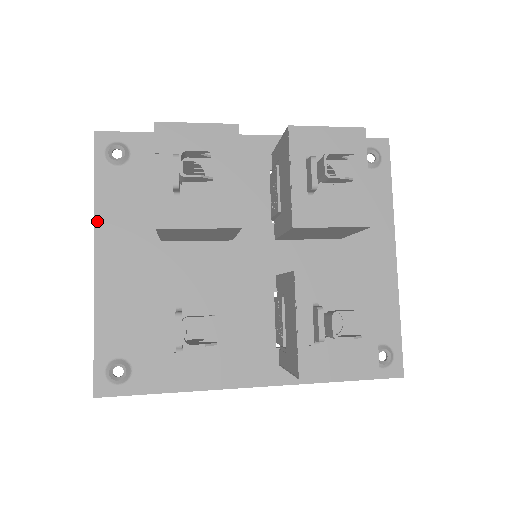
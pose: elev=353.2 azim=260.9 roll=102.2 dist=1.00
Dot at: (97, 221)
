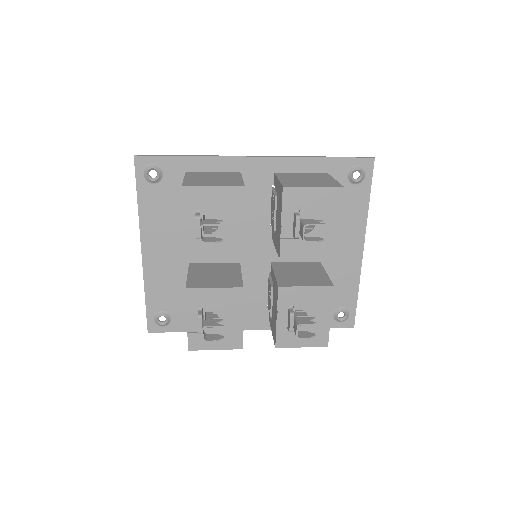
Dot at: (142, 224)
